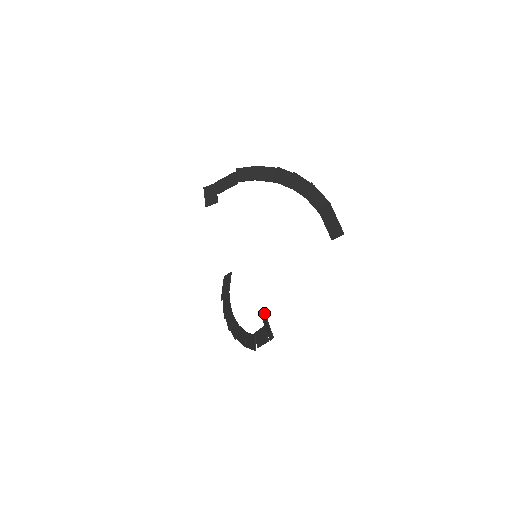
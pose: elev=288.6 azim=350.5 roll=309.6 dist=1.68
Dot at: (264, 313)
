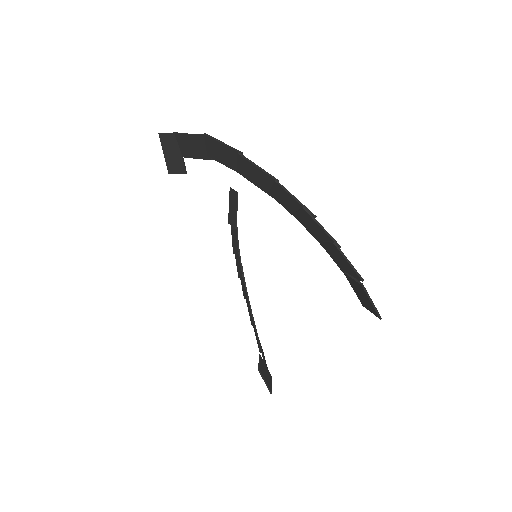
Dot at: occluded
